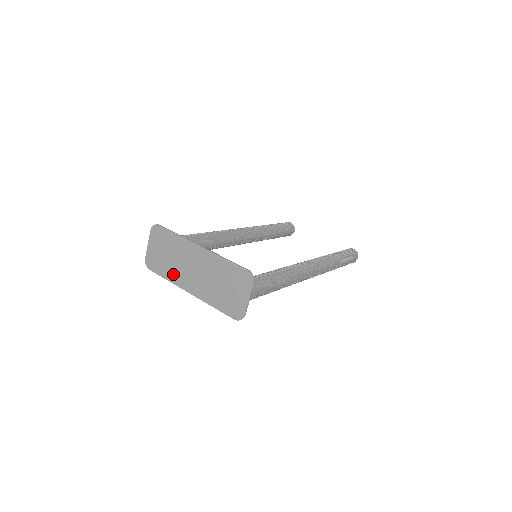
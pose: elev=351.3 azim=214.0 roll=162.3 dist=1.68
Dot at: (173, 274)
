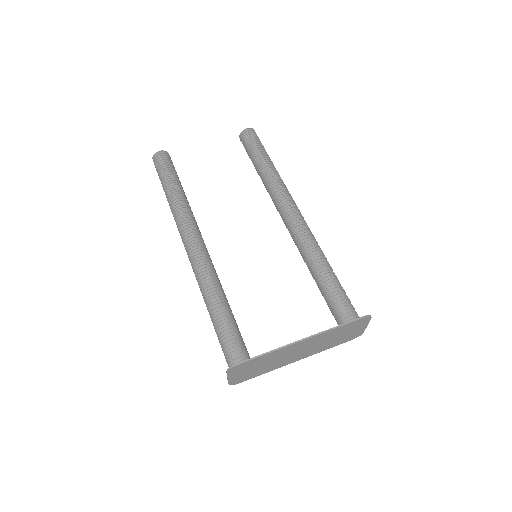
Dot at: (273, 367)
